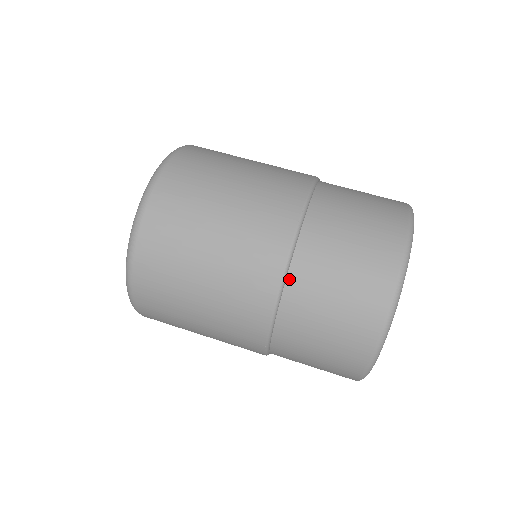
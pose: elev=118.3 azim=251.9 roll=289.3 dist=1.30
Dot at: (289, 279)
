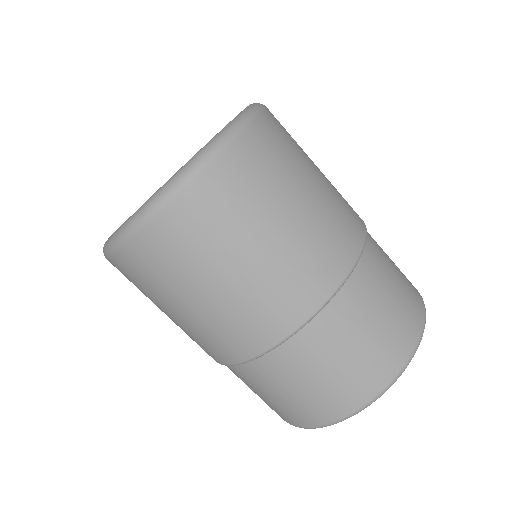
Dot at: (294, 338)
